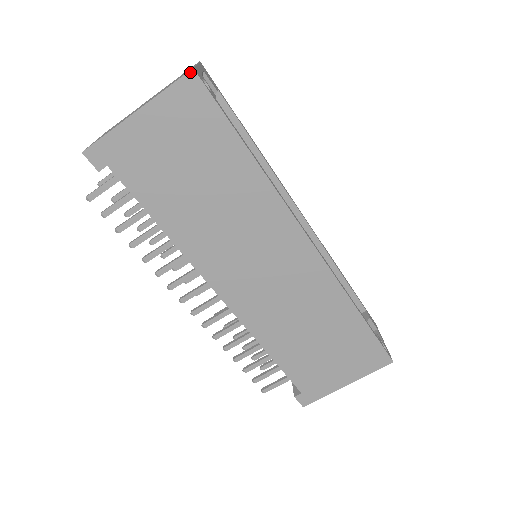
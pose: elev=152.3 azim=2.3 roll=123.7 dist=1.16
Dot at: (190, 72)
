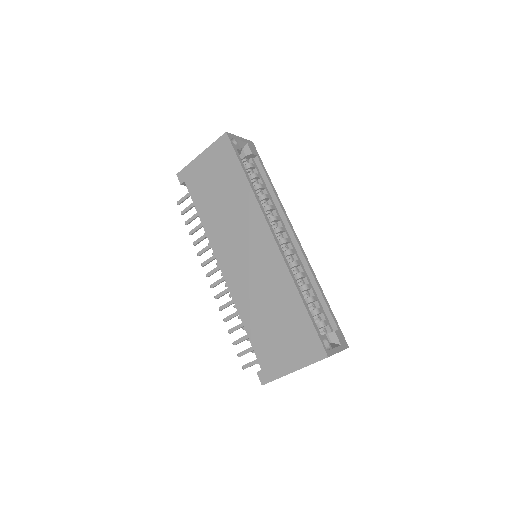
Dot at: (225, 134)
